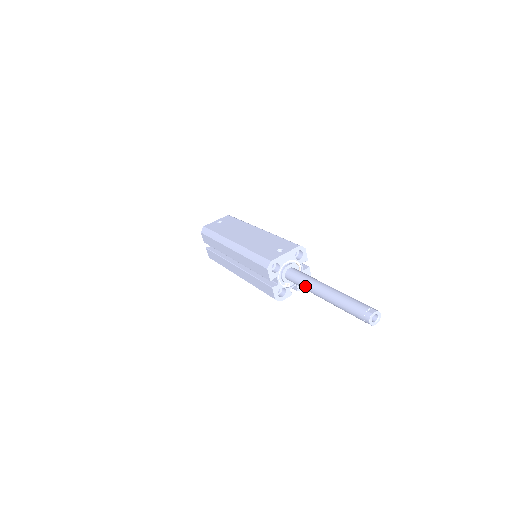
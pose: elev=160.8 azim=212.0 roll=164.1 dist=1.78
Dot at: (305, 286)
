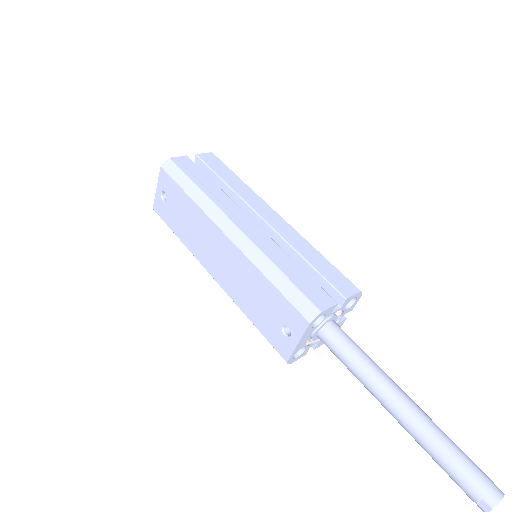
Dot at: occluded
